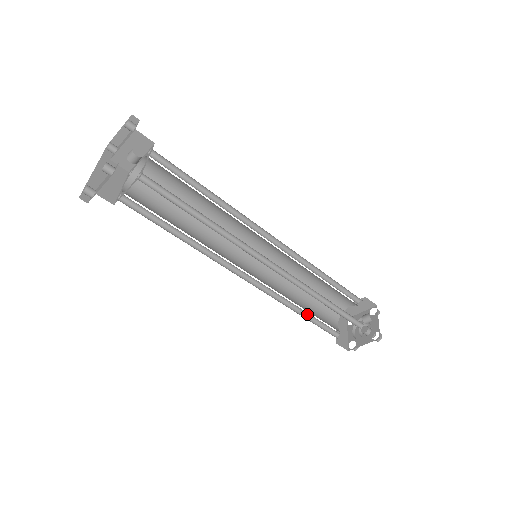
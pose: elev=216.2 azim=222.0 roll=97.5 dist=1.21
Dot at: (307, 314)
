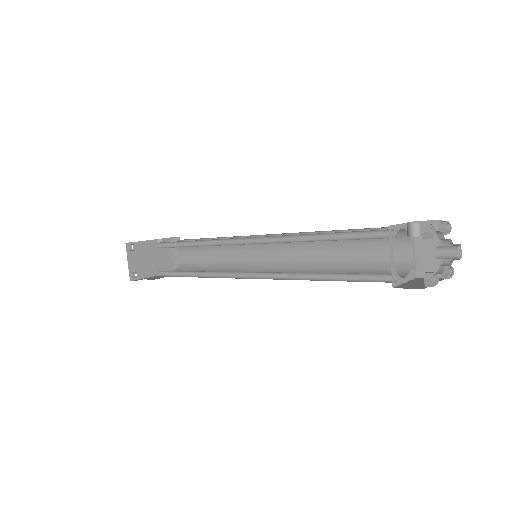
Dot at: (334, 277)
